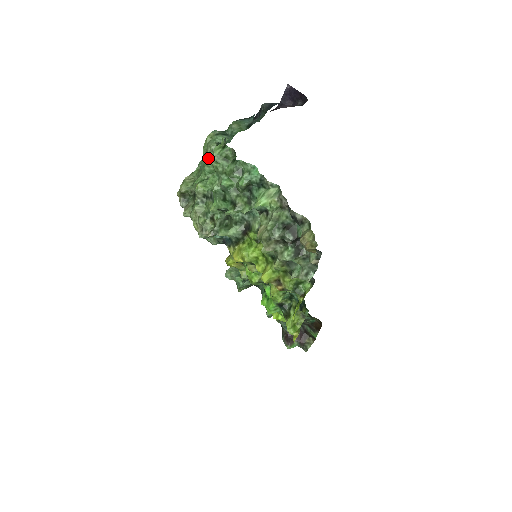
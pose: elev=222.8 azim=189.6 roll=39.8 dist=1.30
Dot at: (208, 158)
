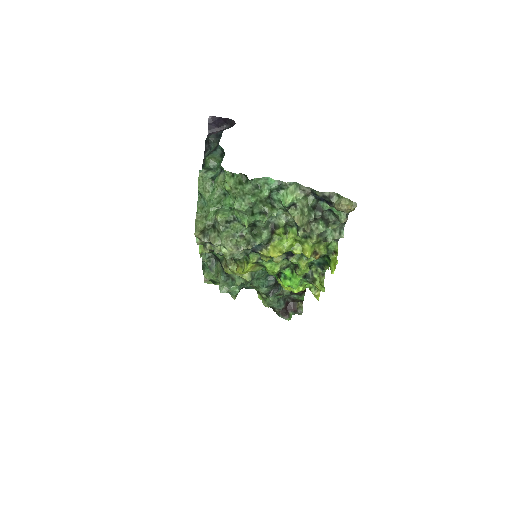
Dot at: (209, 193)
